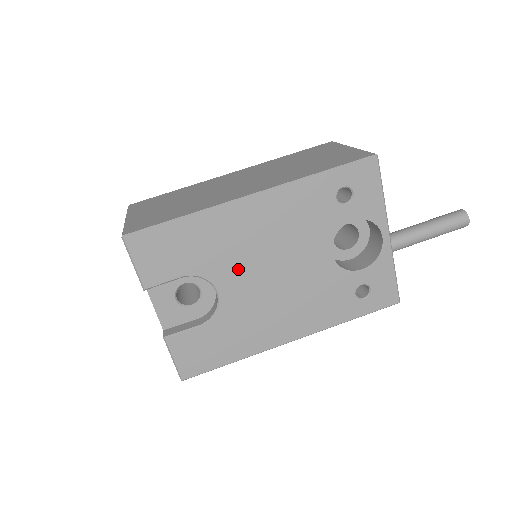
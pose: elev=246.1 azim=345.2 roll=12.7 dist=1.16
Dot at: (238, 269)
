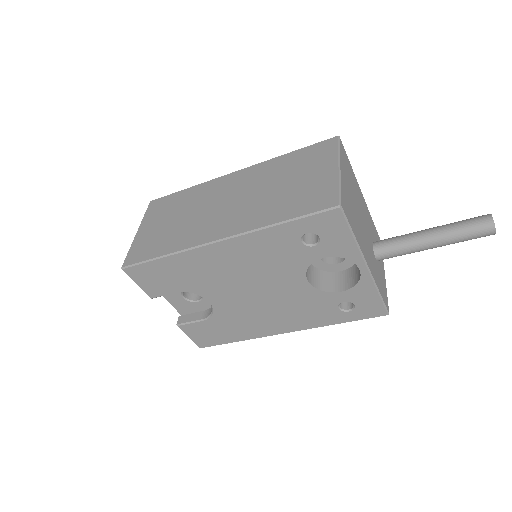
Dot at: (221, 289)
